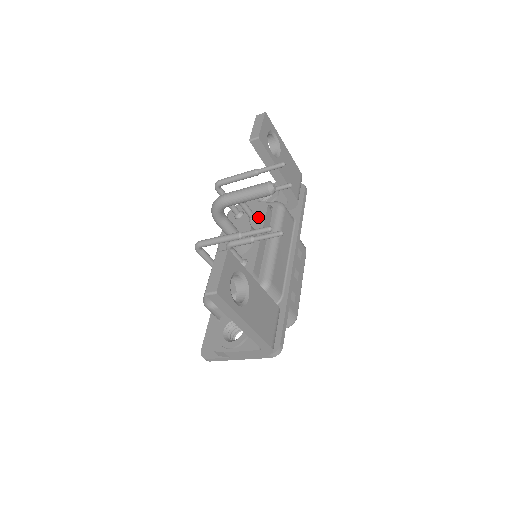
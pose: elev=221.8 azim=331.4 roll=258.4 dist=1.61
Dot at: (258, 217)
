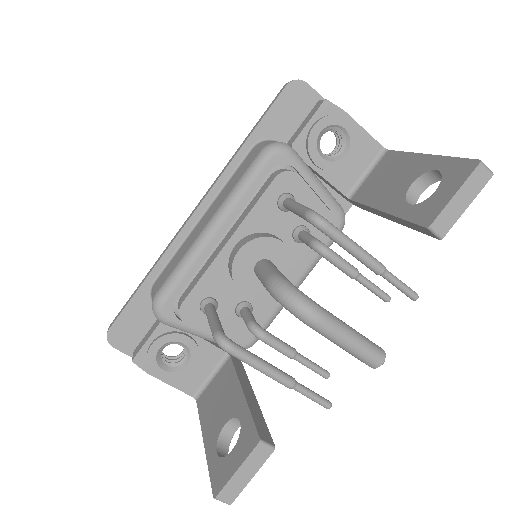
Dot at: occluded
